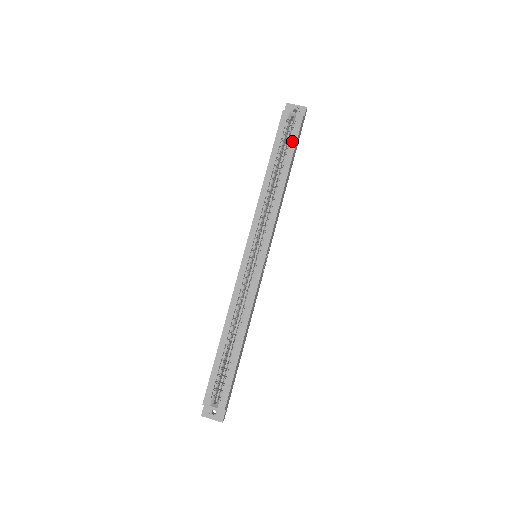
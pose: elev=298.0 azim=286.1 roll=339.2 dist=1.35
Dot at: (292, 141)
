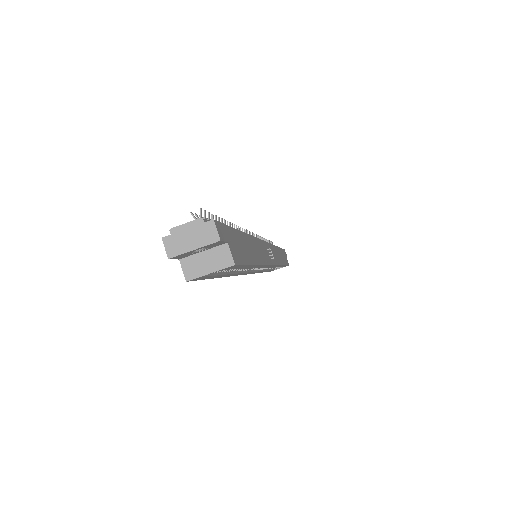
Dot at: (238, 268)
